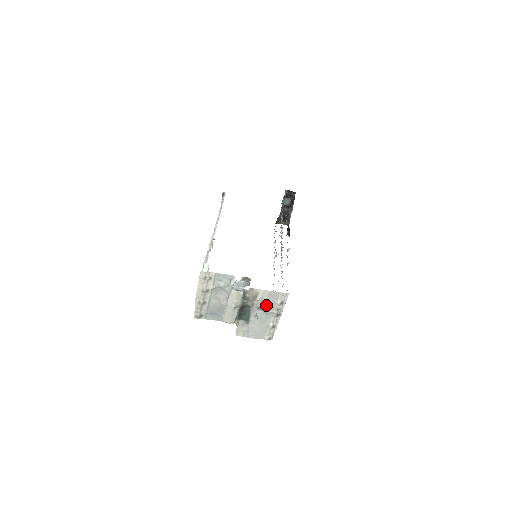
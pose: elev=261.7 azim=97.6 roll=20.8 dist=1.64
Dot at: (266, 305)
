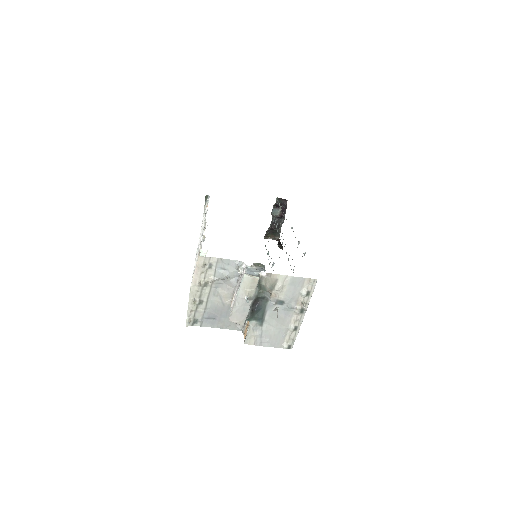
Dot at: (287, 297)
